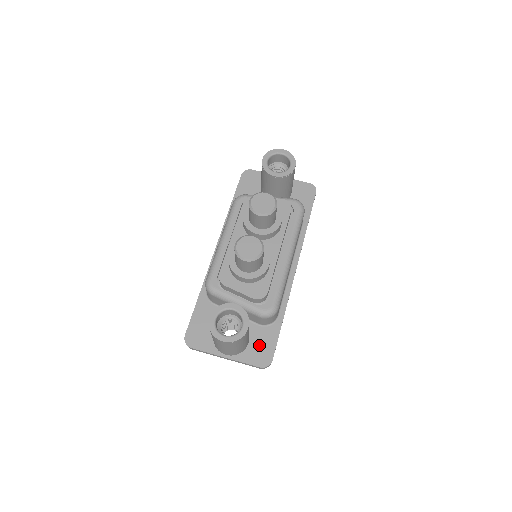
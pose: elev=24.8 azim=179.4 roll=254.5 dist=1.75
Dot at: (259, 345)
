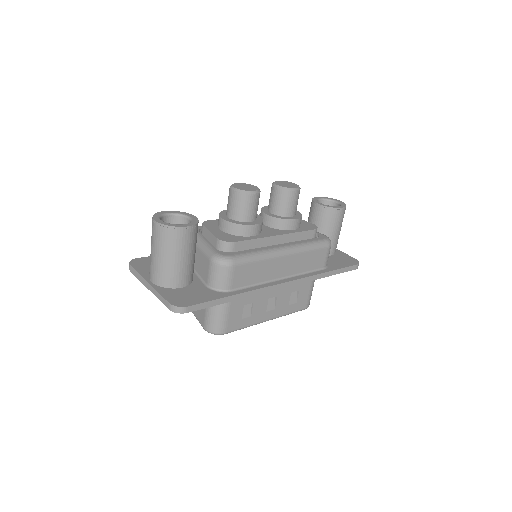
Dot at: (189, 293)
